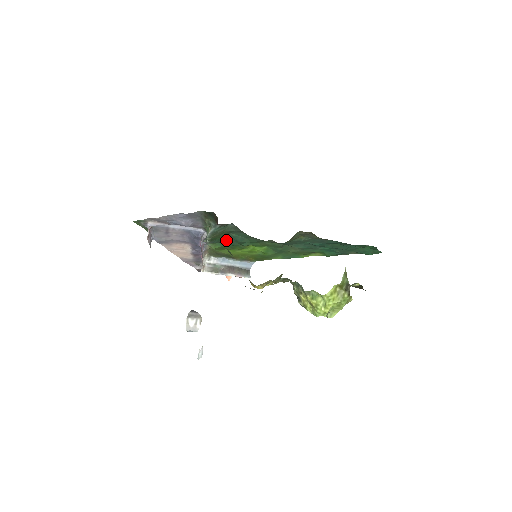
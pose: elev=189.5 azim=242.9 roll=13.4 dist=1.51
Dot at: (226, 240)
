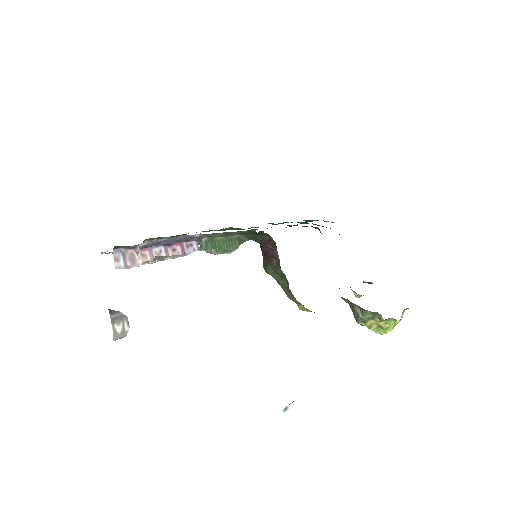
Dot at: occluded
